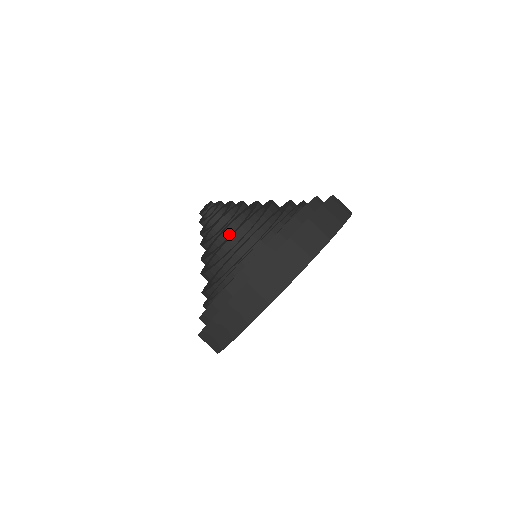
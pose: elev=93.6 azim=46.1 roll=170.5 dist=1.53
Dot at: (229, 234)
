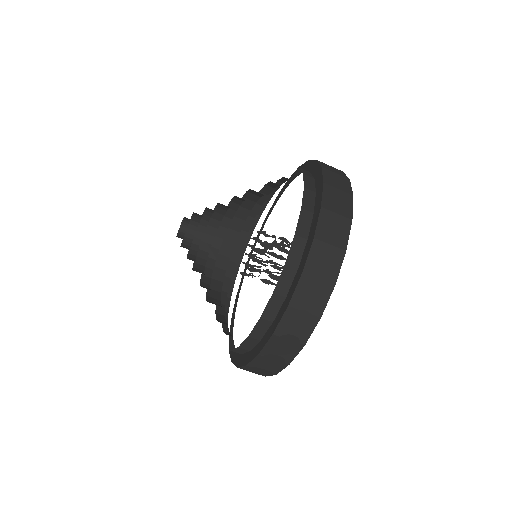
Dot at: (208, 249)
